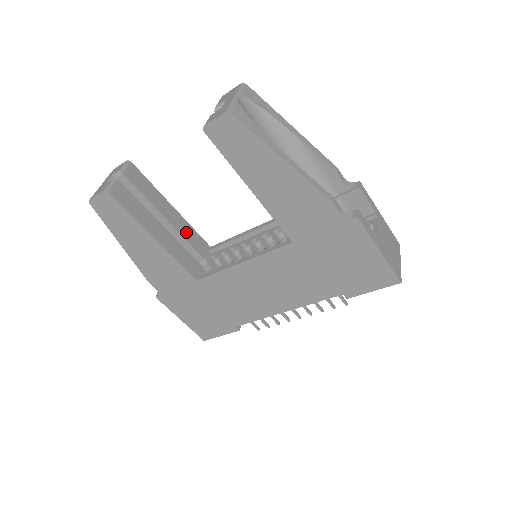
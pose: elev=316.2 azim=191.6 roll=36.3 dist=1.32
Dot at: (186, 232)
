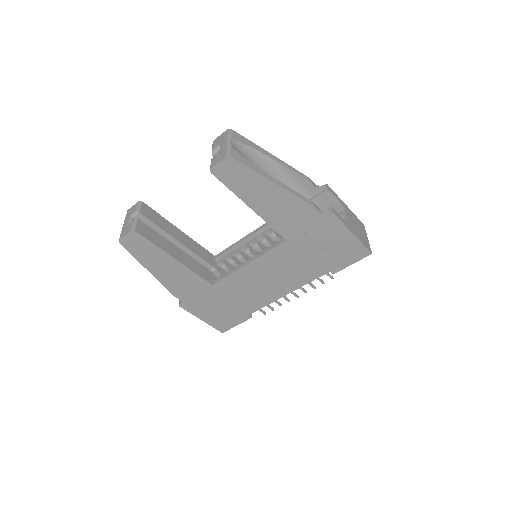
Dot at: (195, 248)
